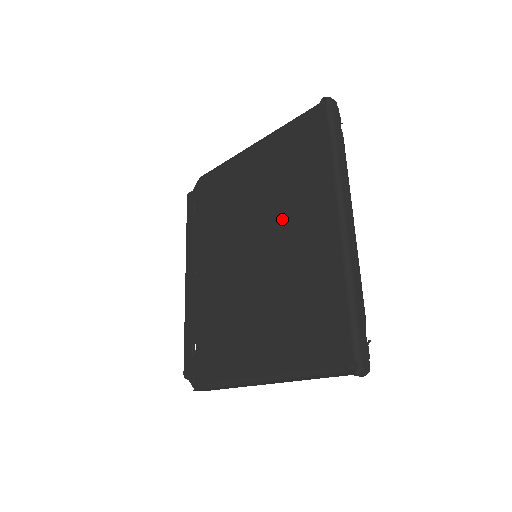
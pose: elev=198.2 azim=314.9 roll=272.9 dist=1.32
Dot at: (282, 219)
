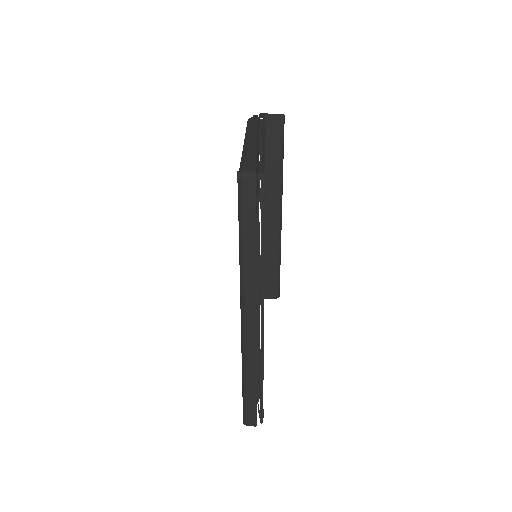
Dot at: occluded
